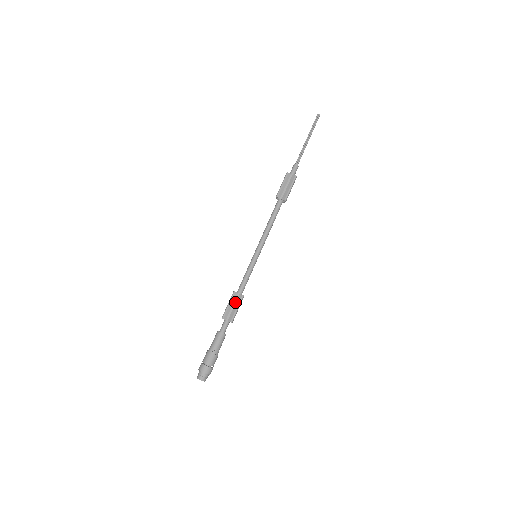
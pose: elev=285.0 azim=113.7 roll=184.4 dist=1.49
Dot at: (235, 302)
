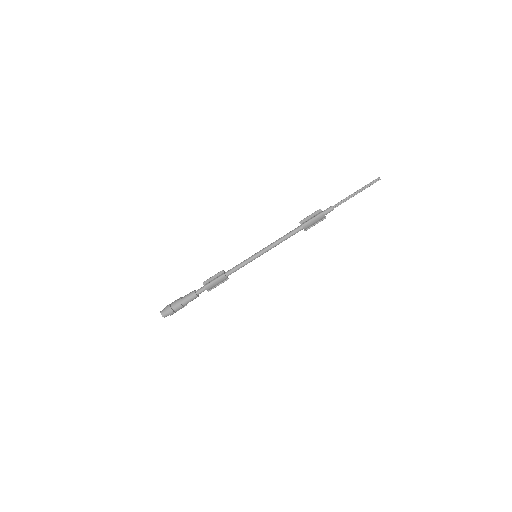
Dot at: (218, 277)
